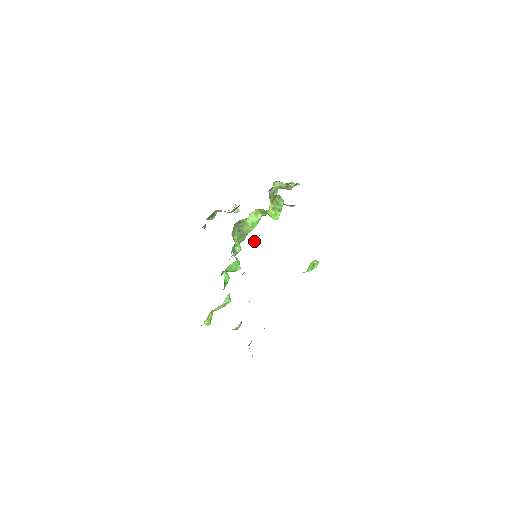
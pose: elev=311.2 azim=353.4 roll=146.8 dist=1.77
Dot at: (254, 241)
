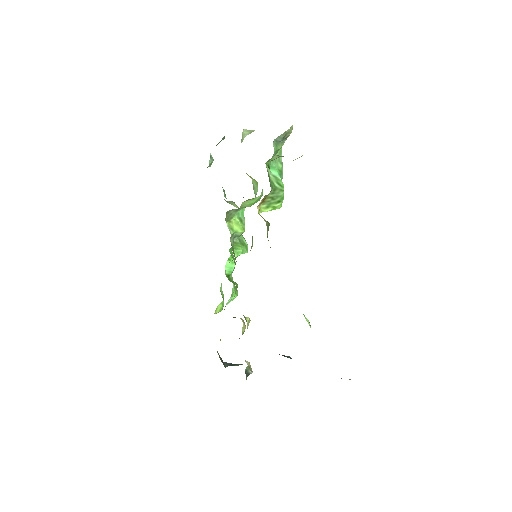
Dot at: occluded
